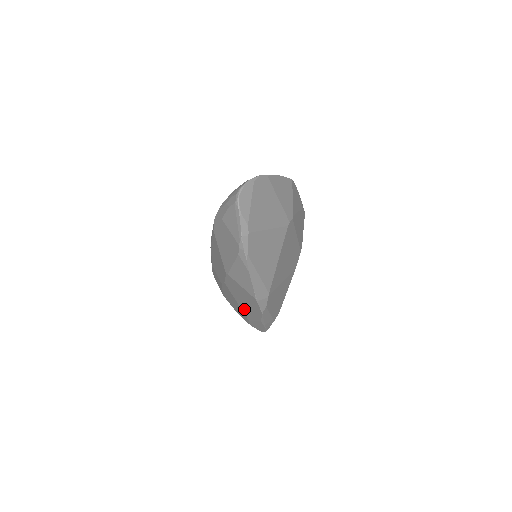
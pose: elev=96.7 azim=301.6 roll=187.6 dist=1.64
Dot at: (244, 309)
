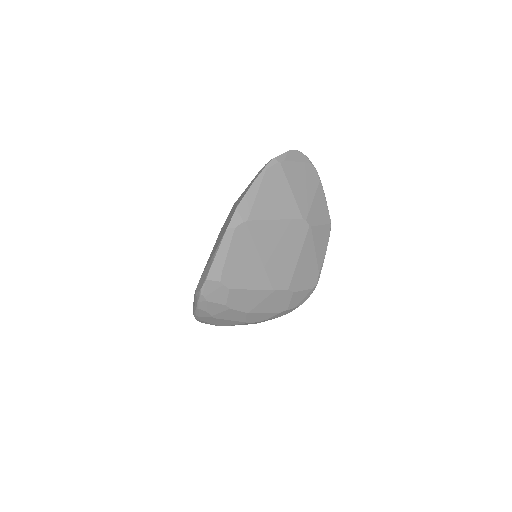
Dot at: (211, 254)
